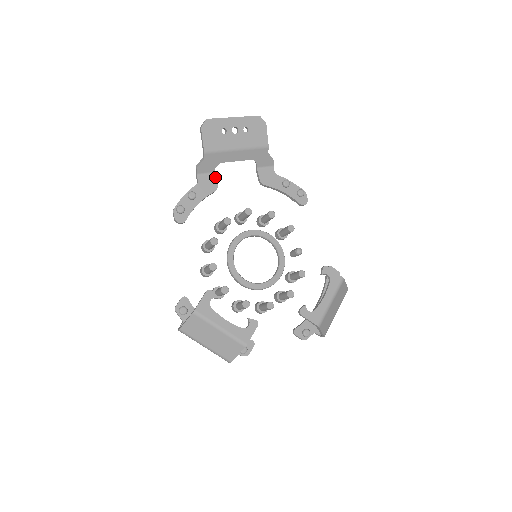
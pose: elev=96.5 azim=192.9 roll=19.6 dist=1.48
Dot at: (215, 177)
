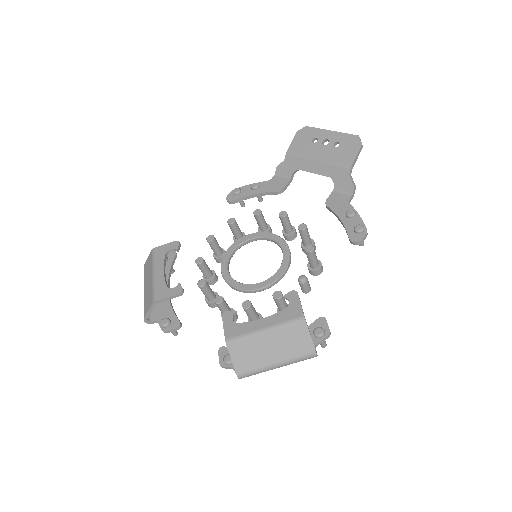
Dot at: (288, 182)
